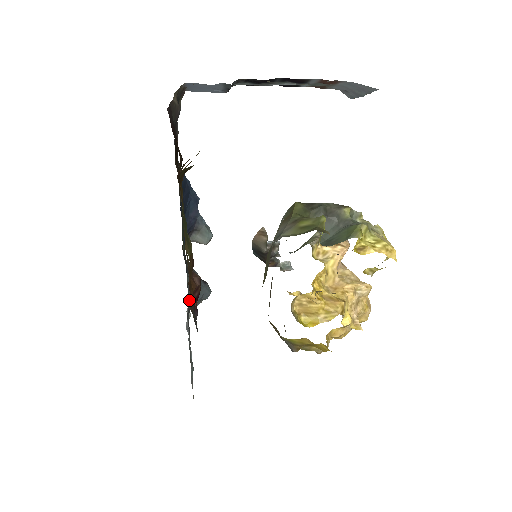
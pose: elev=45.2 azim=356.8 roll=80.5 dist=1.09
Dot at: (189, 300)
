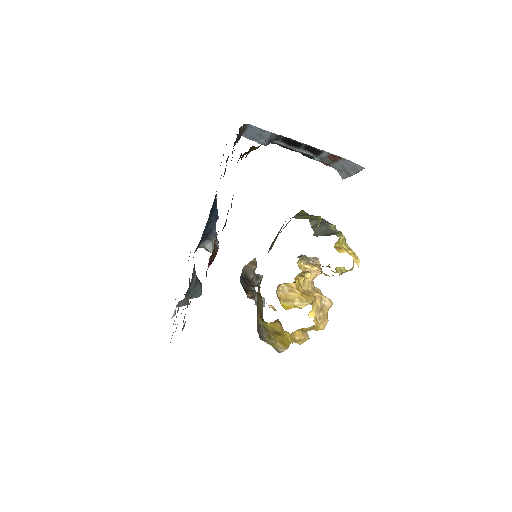
Dot at: occluded
